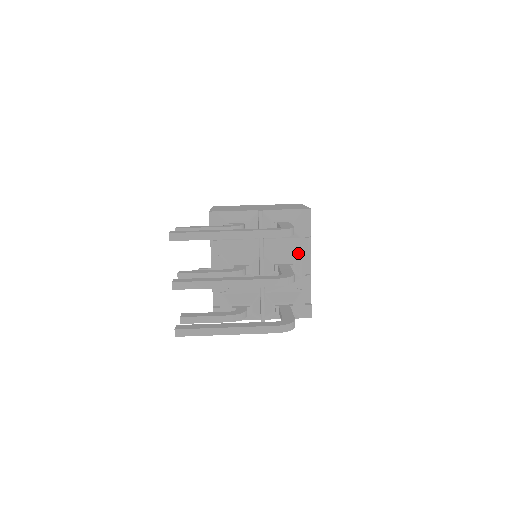
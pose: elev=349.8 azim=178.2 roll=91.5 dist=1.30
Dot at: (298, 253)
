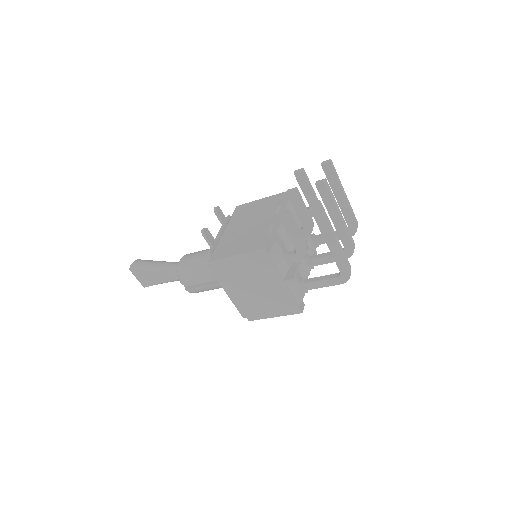
Dot at: occluded
